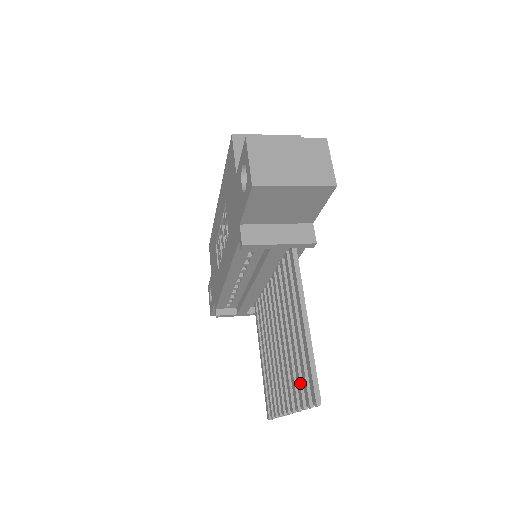
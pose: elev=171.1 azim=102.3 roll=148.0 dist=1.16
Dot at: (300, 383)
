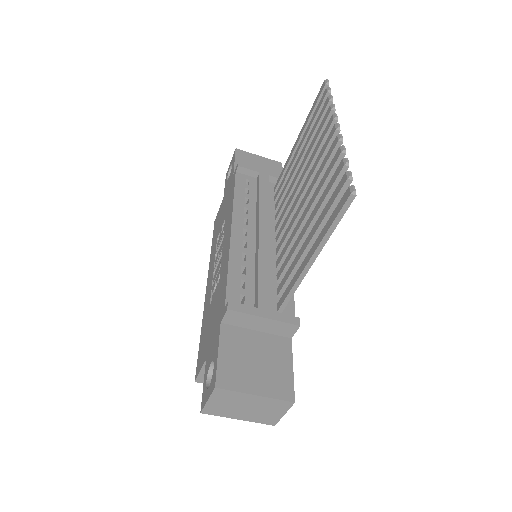
Dot at: (319, 115)
